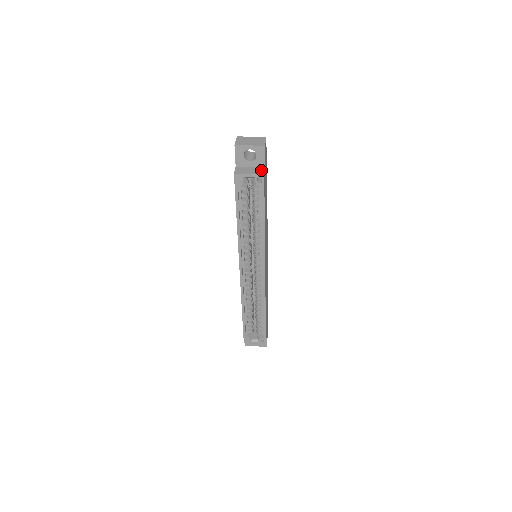
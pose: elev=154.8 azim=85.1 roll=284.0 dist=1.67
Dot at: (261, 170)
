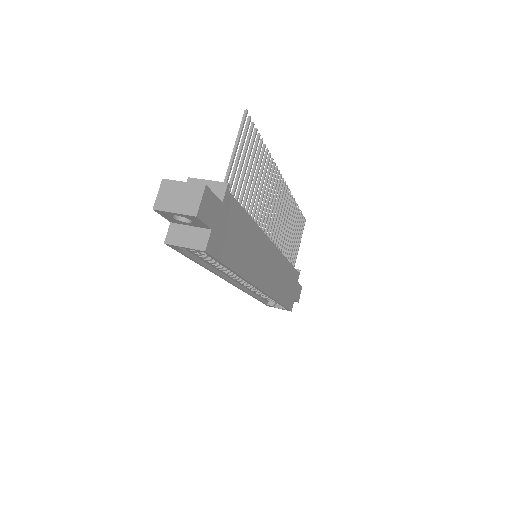
Dot at: (203, 238)
